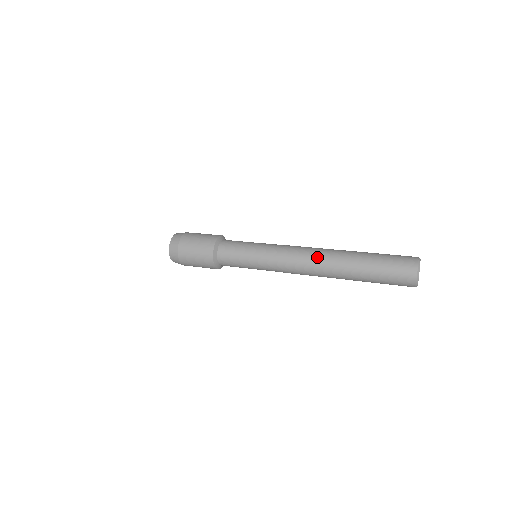
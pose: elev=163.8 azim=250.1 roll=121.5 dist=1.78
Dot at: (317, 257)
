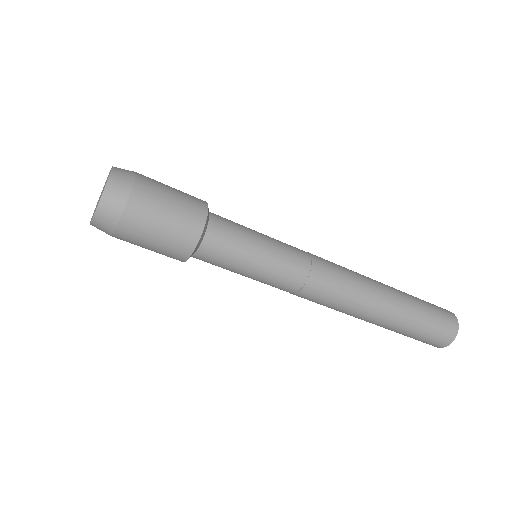
Dot at: occluded
